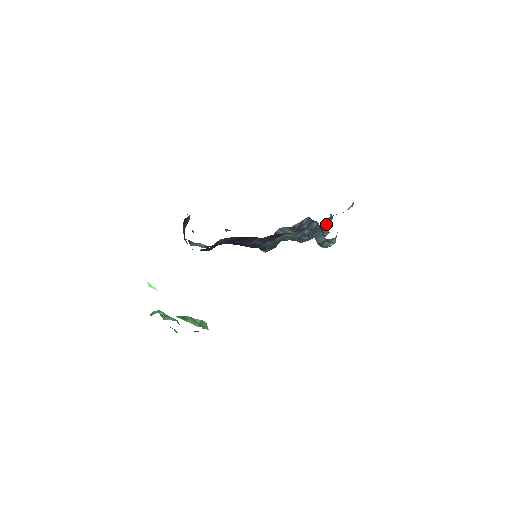
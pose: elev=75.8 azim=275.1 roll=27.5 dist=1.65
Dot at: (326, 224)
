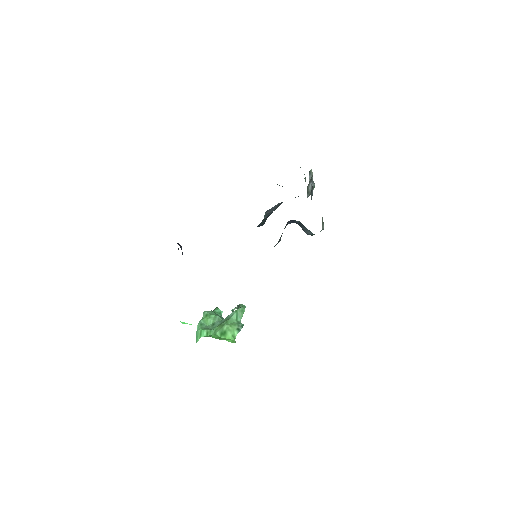
Dot at: (309, 187)
